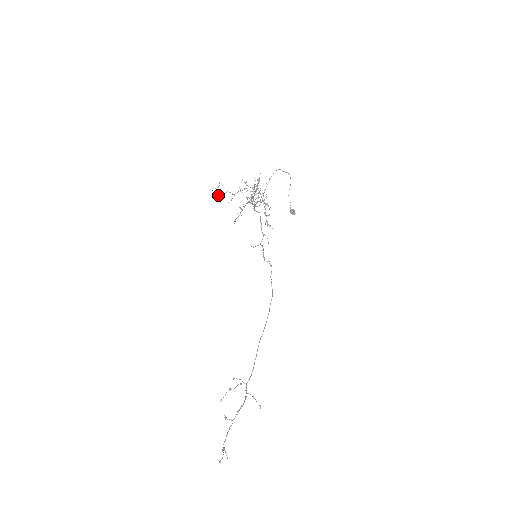
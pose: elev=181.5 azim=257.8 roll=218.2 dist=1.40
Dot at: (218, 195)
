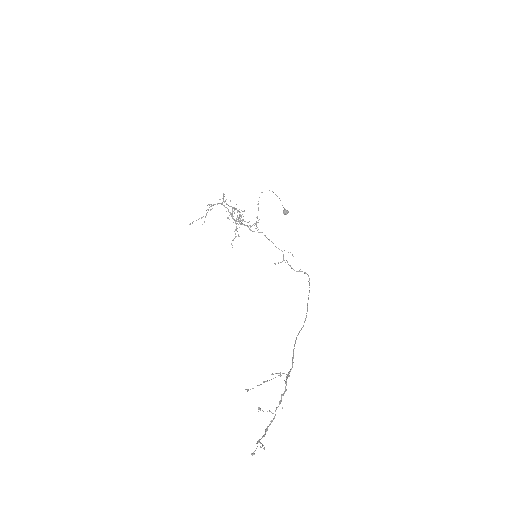
Dot at: occluded
